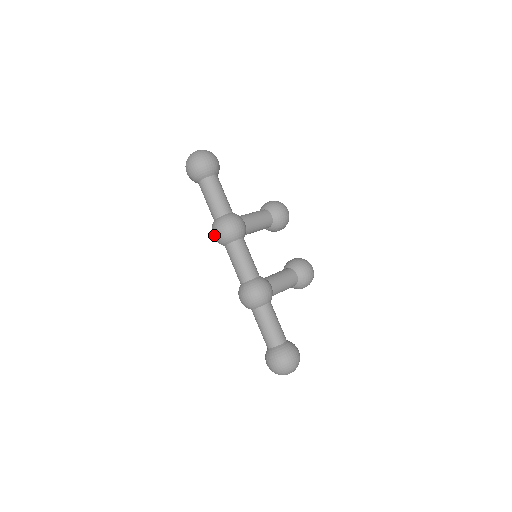
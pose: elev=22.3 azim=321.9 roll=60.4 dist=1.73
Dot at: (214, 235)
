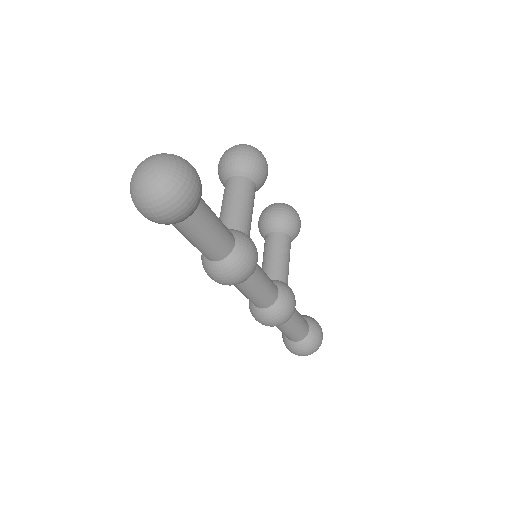
Dot at: (219, 283)
